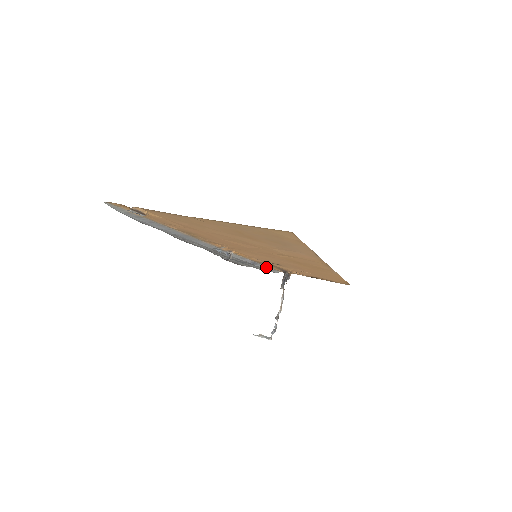
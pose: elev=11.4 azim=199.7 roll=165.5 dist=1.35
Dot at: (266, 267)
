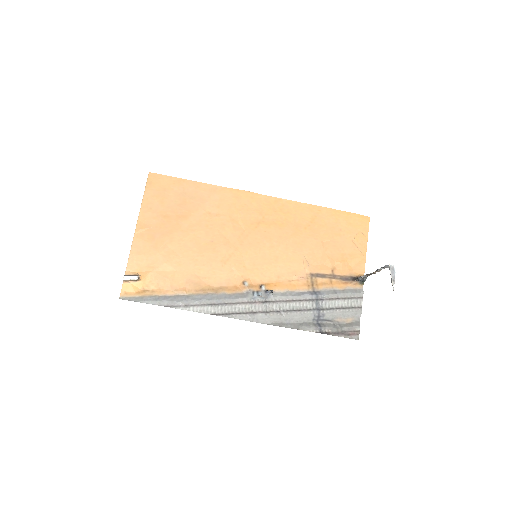
Dot at: (337, 292)
